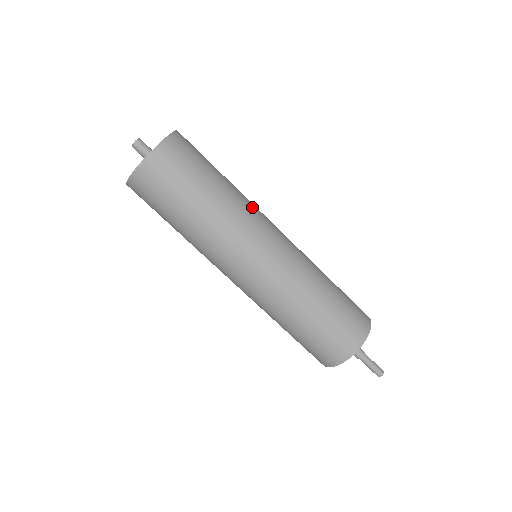
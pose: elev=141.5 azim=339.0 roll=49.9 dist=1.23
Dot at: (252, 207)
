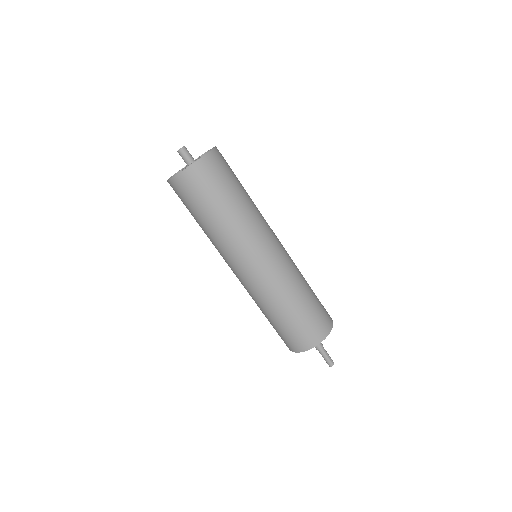
Dot at: (261, 220)
